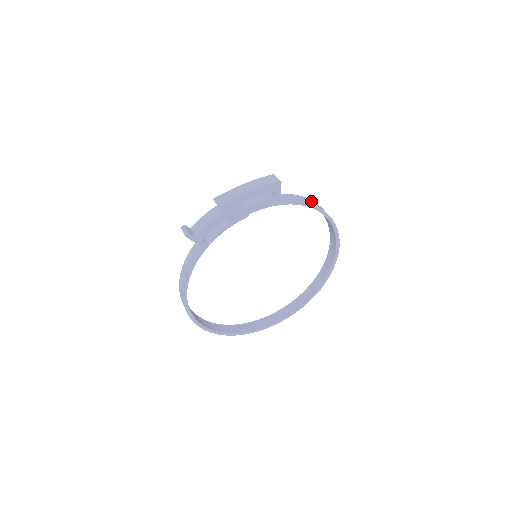
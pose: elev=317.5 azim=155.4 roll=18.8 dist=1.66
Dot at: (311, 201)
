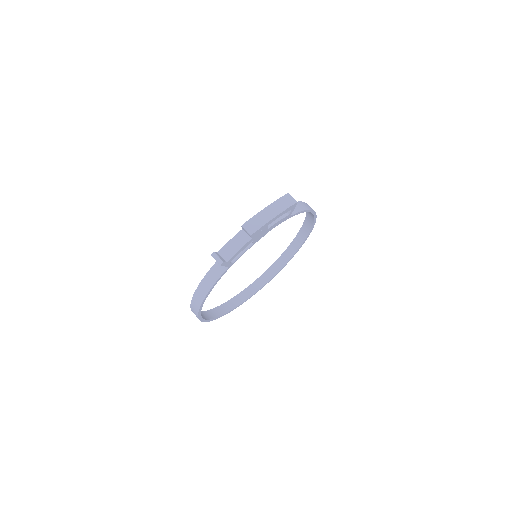
Dot at: (305, 204)
